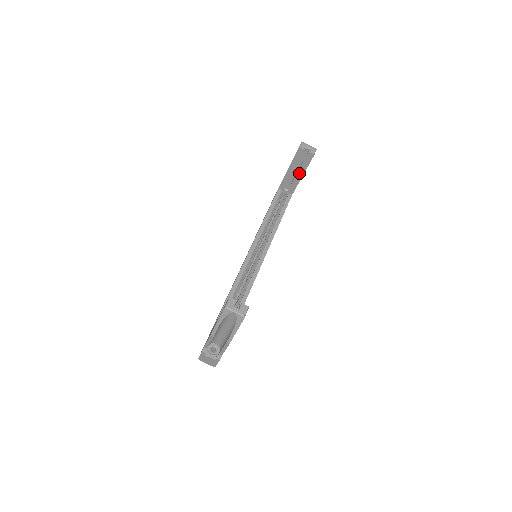
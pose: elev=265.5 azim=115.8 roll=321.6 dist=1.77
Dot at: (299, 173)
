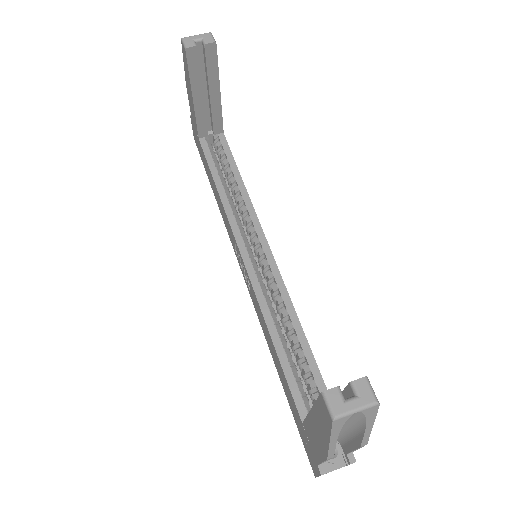
Dot at: (212, 92)
